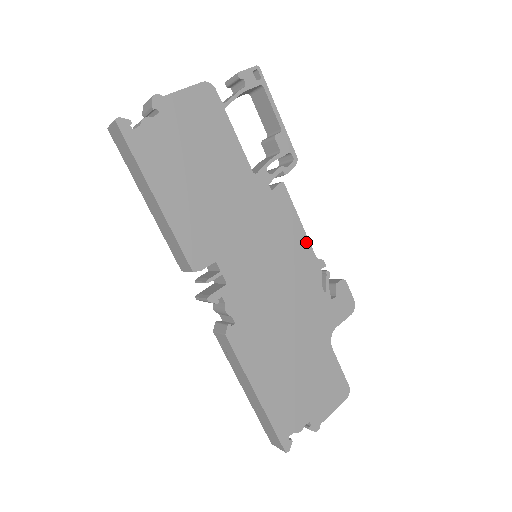
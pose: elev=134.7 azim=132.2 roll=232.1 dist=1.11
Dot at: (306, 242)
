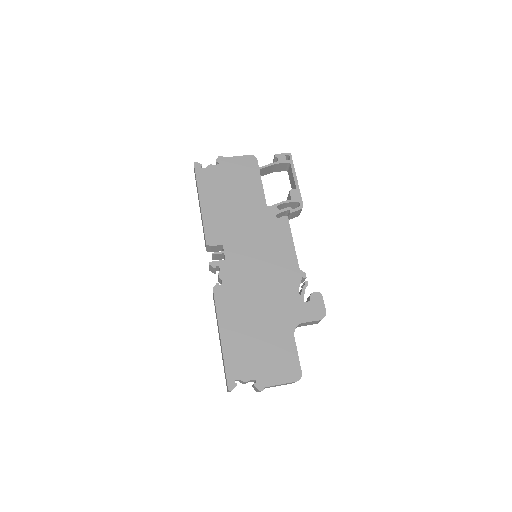
Dot at: (294, 256)
